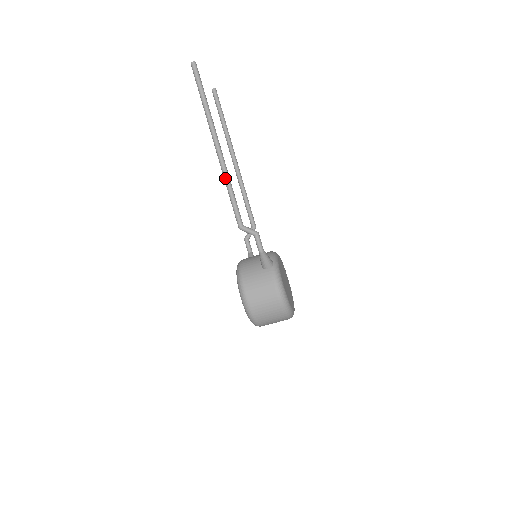
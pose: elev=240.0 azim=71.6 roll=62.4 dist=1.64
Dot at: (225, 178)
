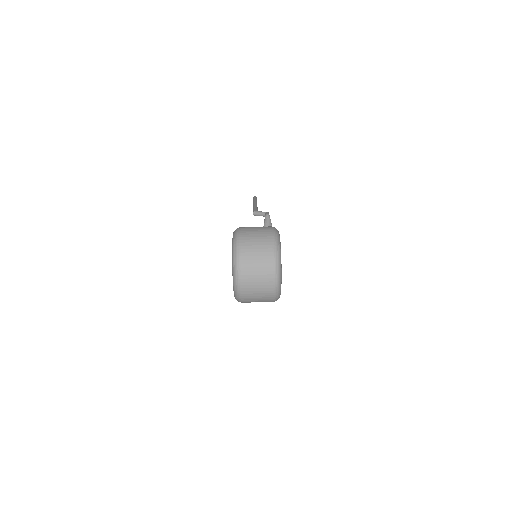
Dot at: occluded
